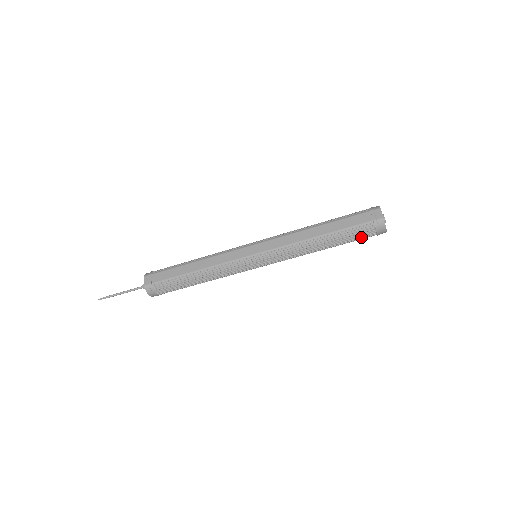
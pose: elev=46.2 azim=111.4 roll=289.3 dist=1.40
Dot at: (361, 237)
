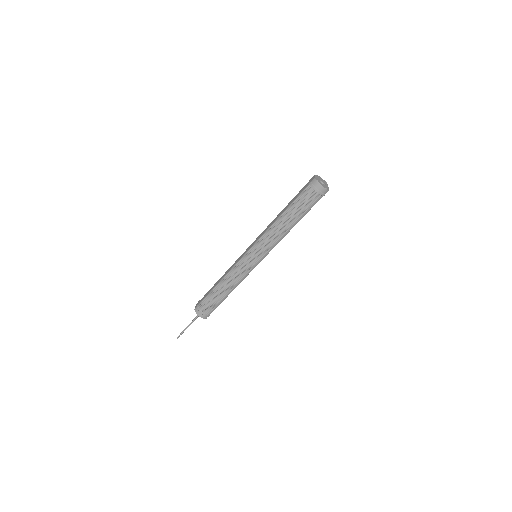
Dot at: (308, 201)
